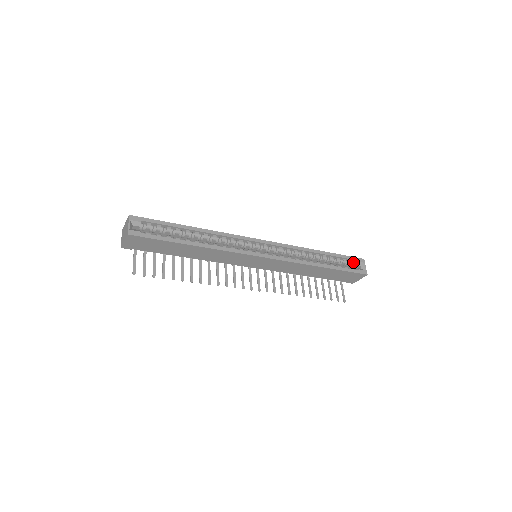
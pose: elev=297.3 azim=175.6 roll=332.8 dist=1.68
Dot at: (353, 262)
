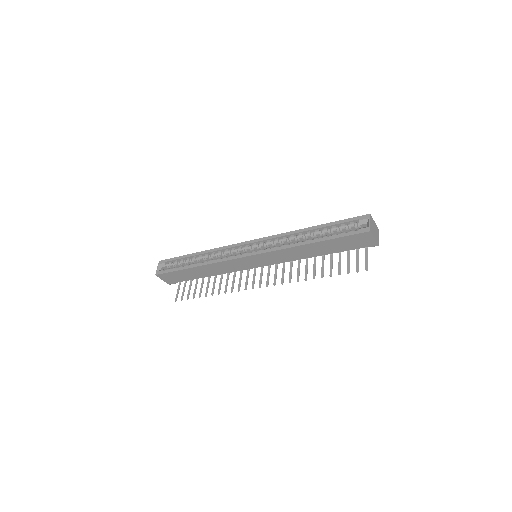
Dot at: (356, 223)
